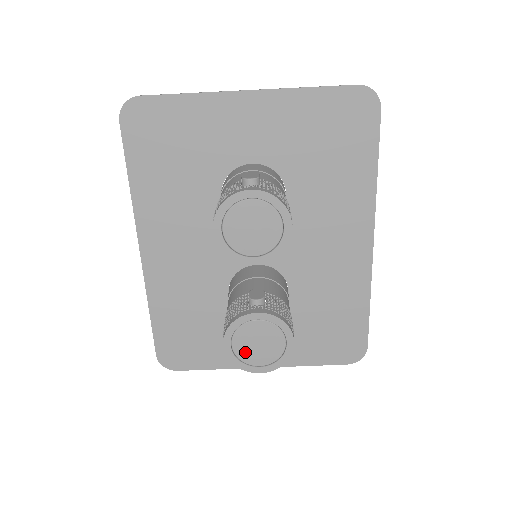
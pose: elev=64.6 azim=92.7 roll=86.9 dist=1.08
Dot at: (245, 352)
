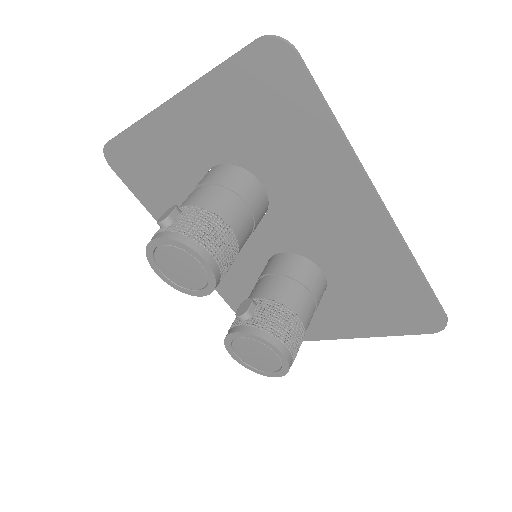
Dot at: (251, 361)
